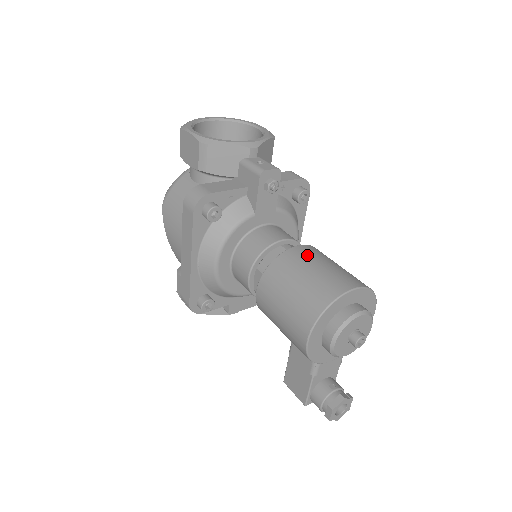
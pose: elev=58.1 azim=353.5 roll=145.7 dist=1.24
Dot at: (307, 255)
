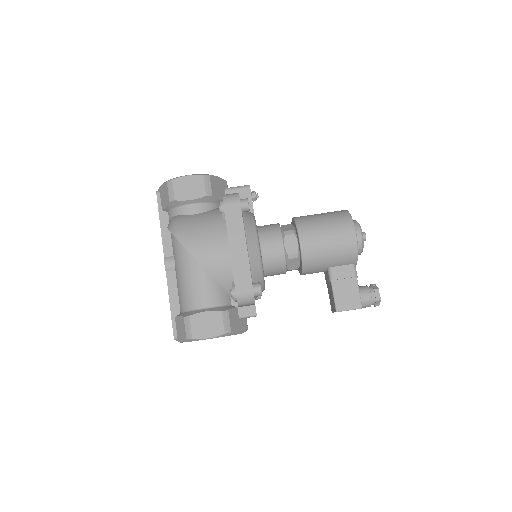
Dot at: occluded
